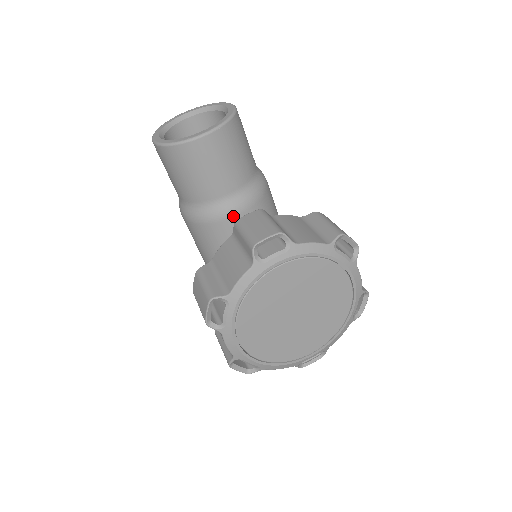
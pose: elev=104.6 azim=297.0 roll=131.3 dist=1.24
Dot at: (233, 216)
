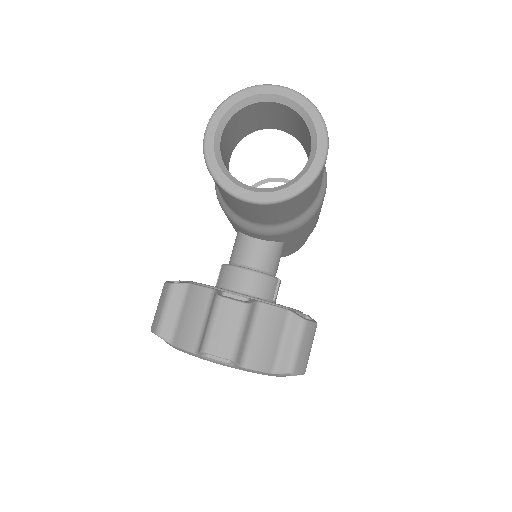
Dot at: (251, 232)
